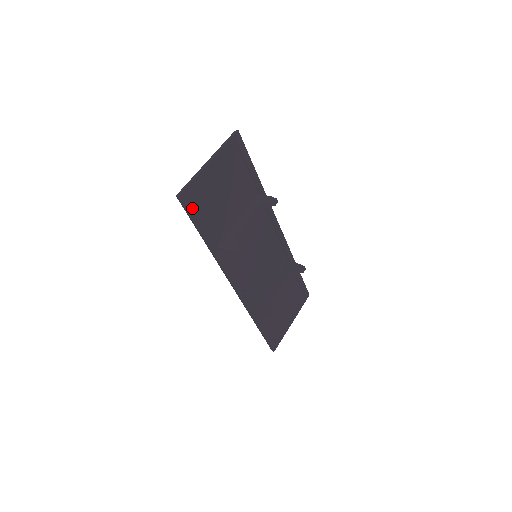
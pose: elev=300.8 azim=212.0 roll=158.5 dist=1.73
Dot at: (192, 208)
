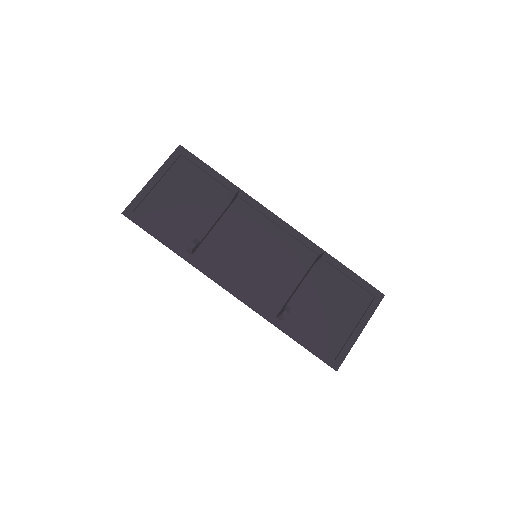
Dot at: (141, 220)
